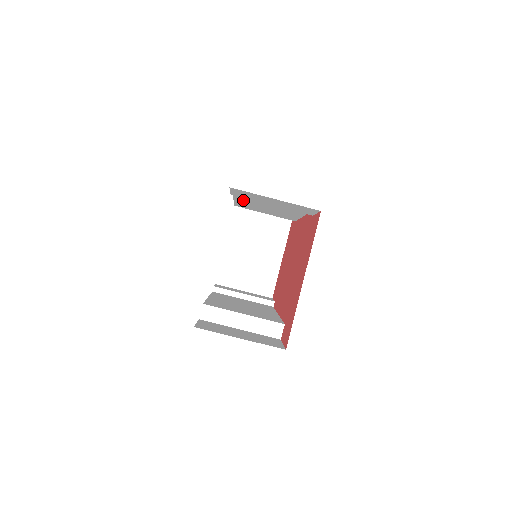
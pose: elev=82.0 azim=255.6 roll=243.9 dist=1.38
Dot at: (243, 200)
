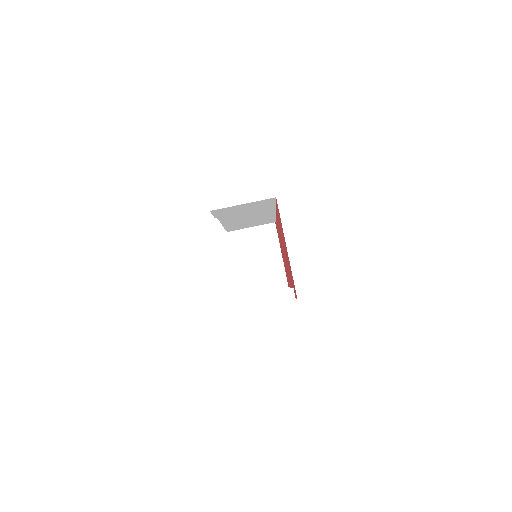
Dot at: (228, 222)
